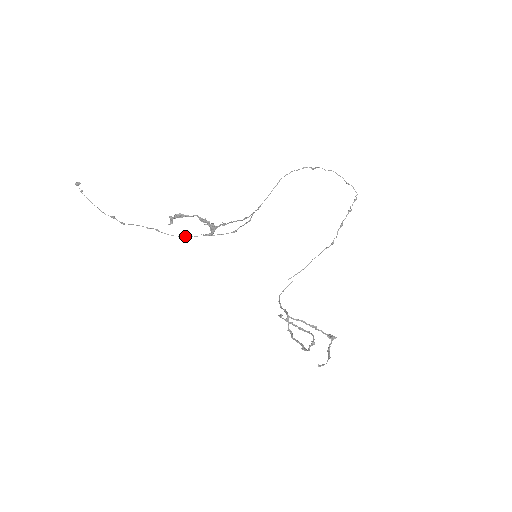
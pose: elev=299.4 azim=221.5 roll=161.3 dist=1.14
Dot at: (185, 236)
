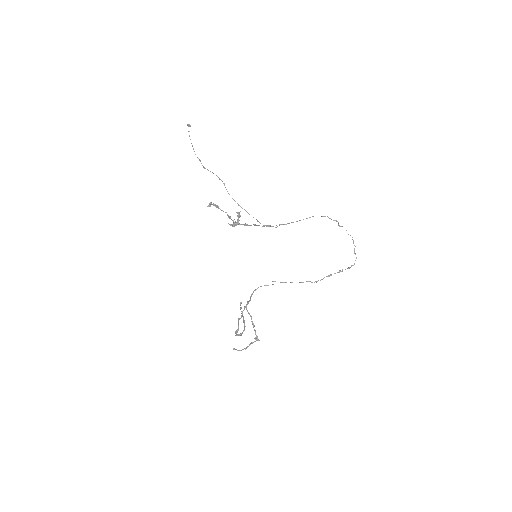
Dot at: occluded
